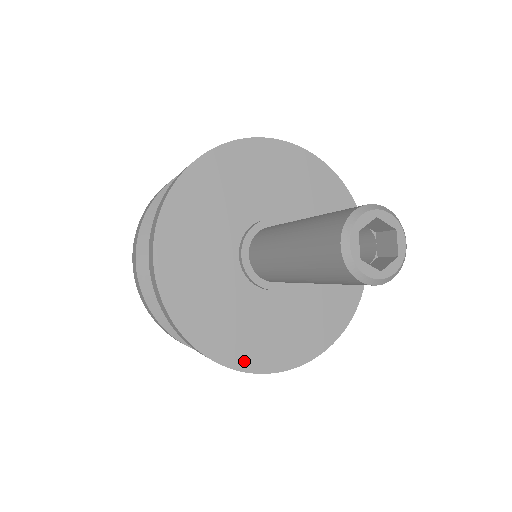
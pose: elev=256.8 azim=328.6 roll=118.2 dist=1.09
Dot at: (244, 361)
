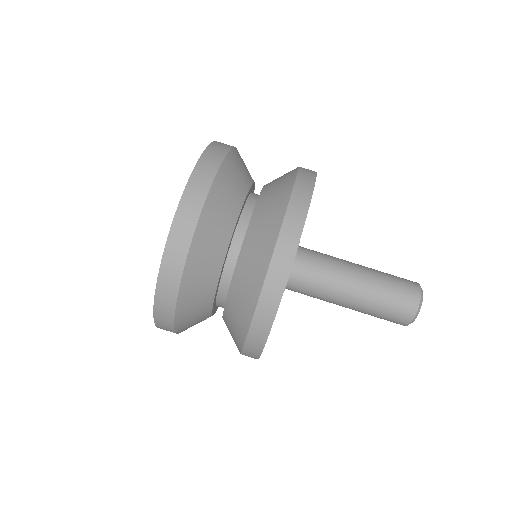
Dot at: occluded
